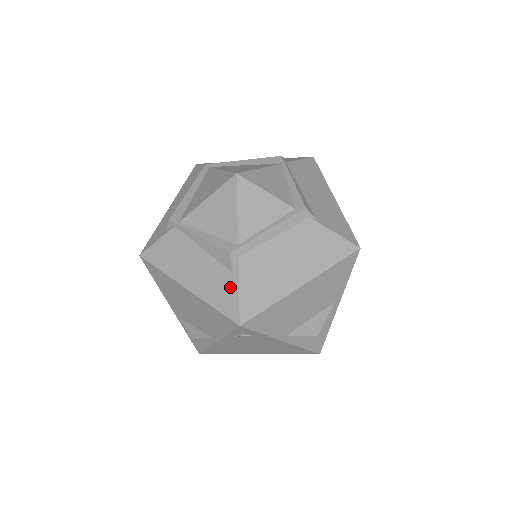
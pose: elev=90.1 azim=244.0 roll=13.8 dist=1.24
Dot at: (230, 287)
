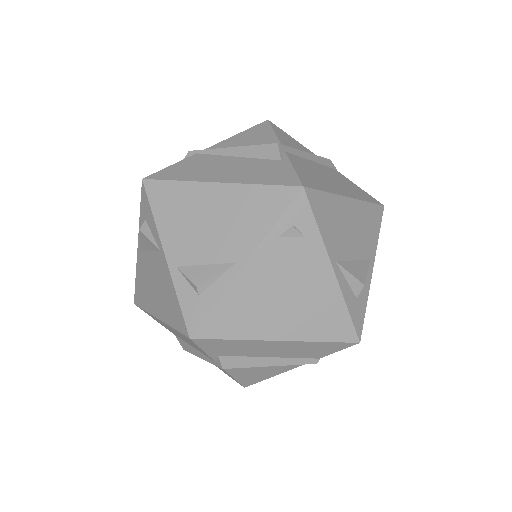
Dot at: (280, 168)
